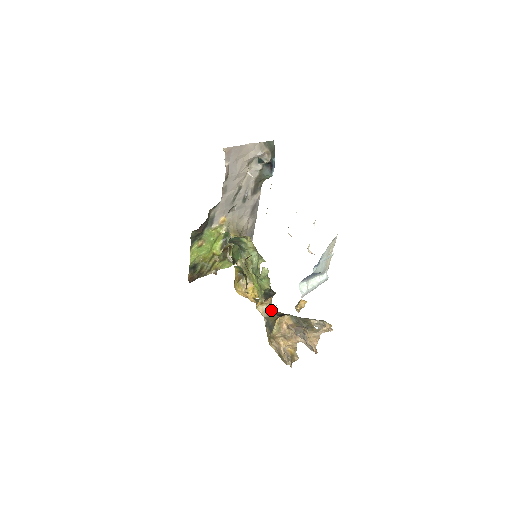
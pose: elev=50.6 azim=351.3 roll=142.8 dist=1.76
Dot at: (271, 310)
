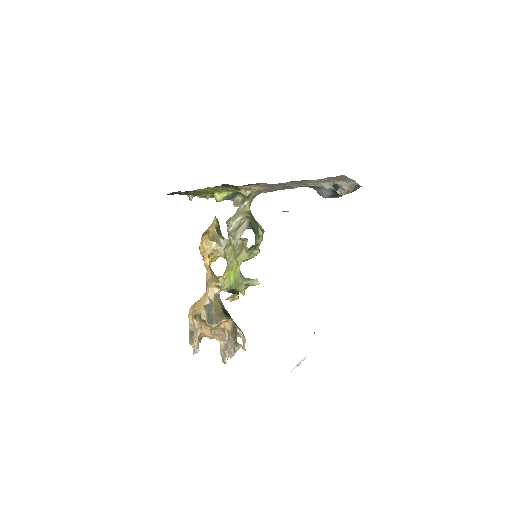
Dot at: (219, 297)
